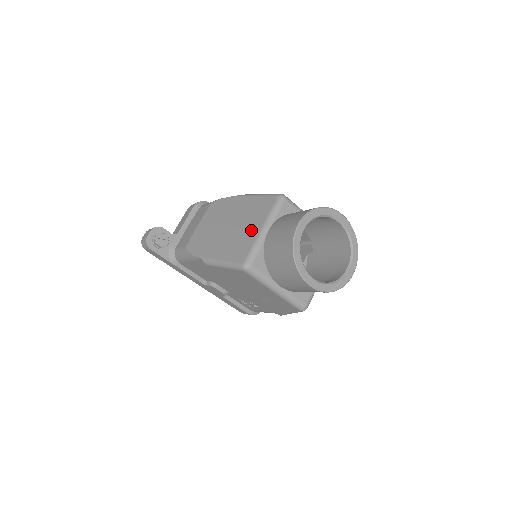
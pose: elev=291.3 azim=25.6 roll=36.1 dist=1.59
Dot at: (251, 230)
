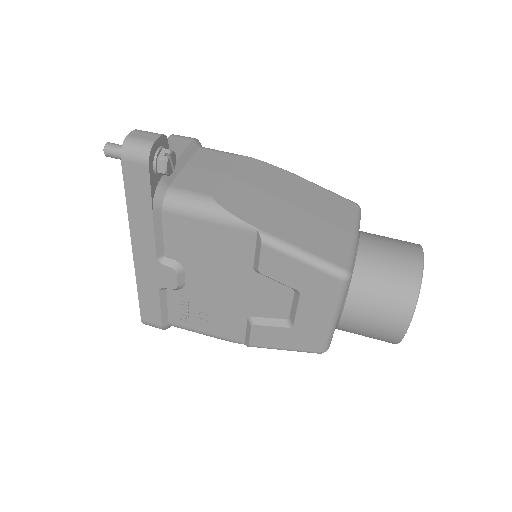
Dot at: (338, 229)
